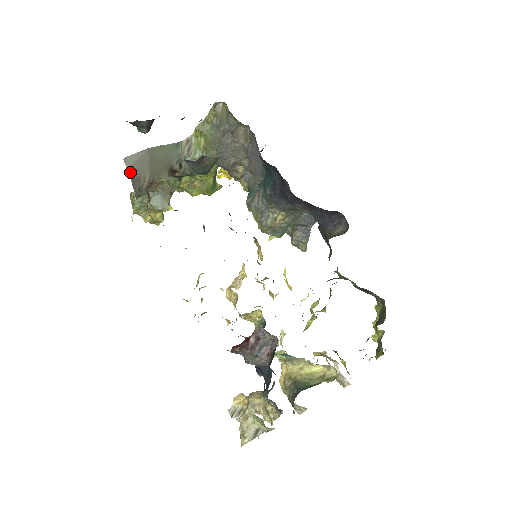
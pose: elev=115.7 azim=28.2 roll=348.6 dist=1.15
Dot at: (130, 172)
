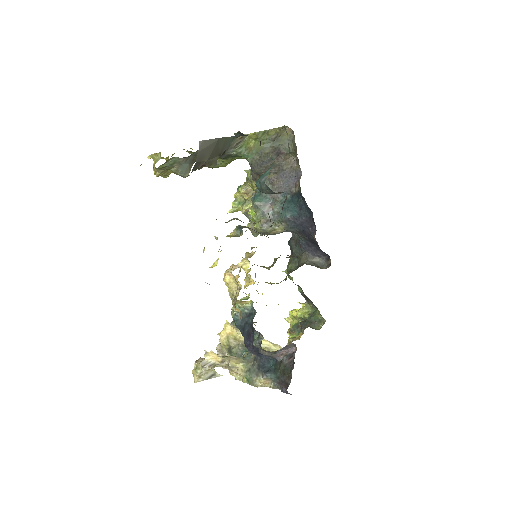
Dot at: (198, 155)
